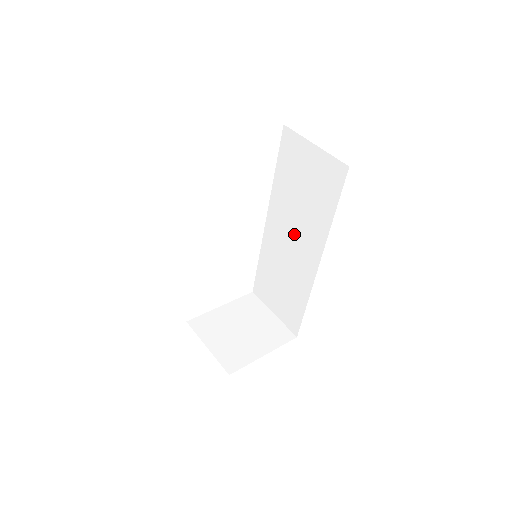
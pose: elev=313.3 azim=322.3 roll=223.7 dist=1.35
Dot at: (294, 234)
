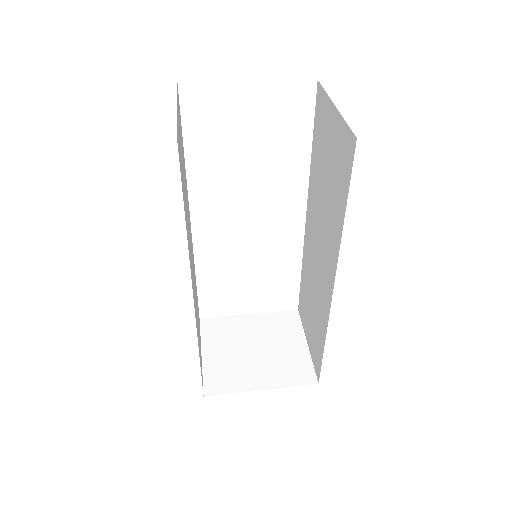
Dot at: (320, 240)
